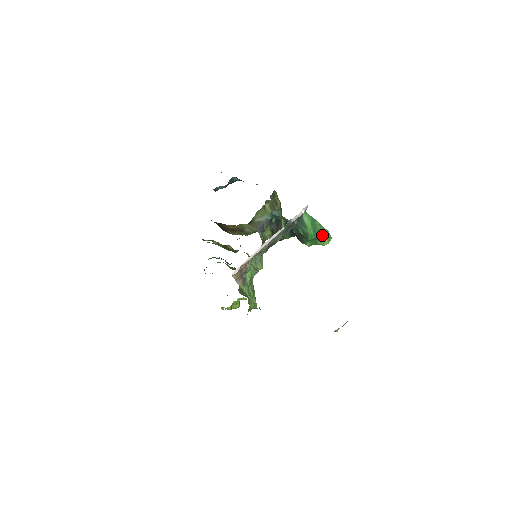
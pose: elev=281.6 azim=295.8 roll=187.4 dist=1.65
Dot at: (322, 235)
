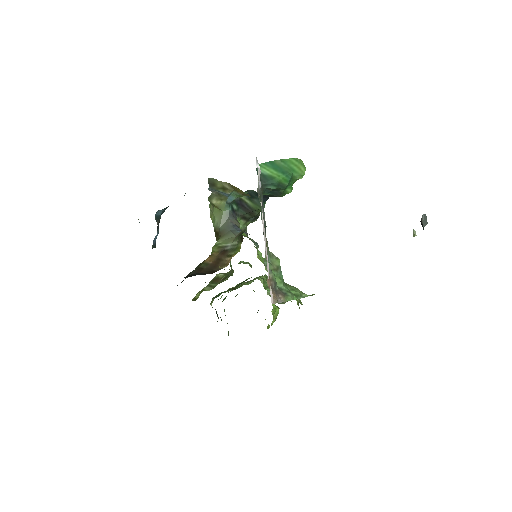
Dot at: (293, 168)
